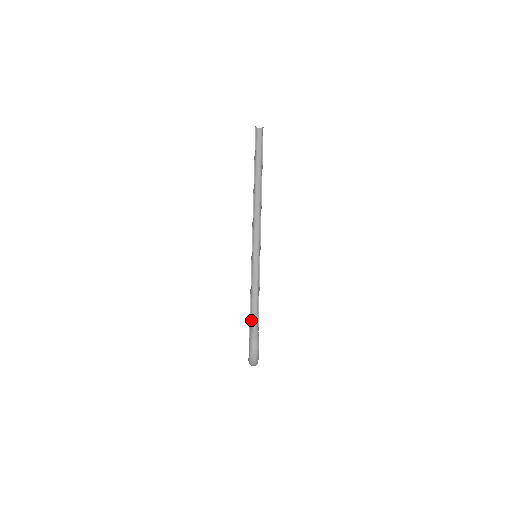
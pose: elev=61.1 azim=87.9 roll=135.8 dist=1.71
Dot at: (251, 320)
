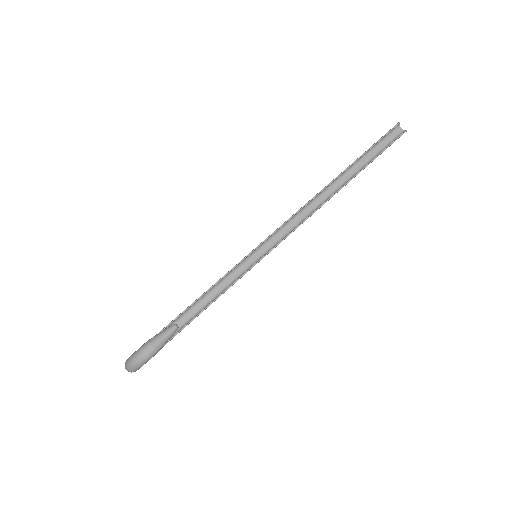
Dot at: (181, 316)
